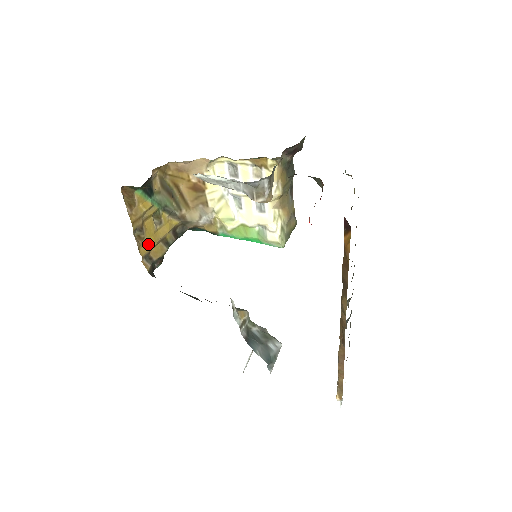
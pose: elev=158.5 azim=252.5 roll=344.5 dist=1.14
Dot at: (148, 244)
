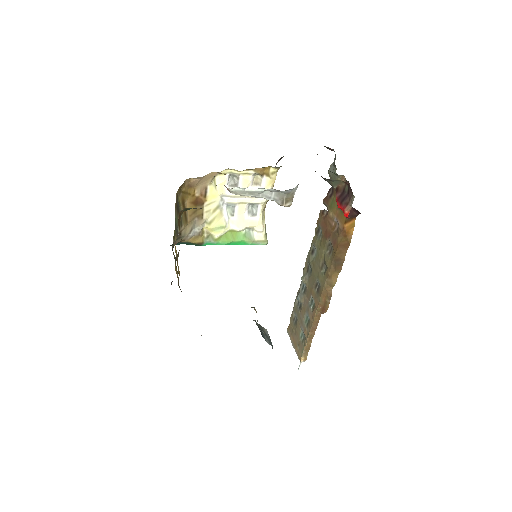
Dot at: (178, 266)
